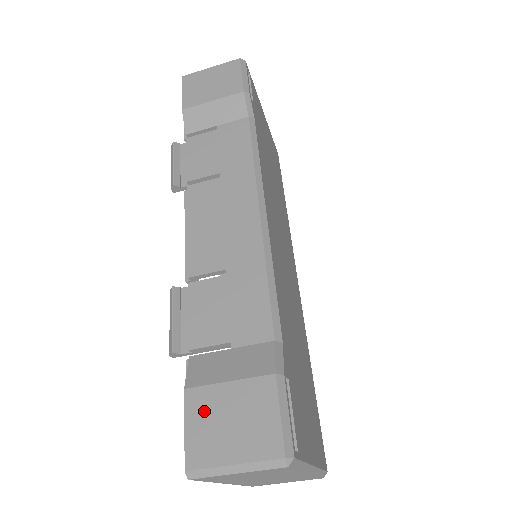
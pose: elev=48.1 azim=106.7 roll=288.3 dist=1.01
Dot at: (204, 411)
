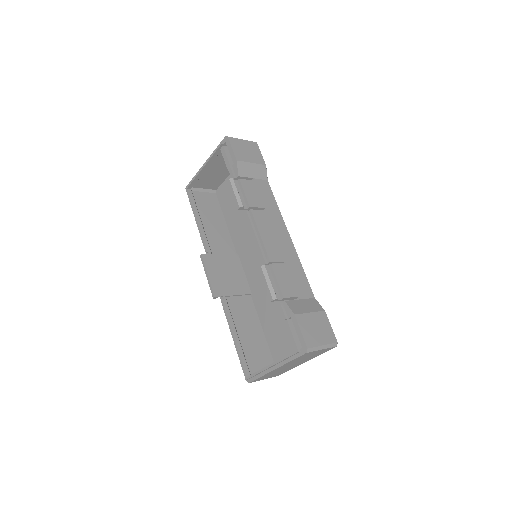
Dot at: (306, 324)
